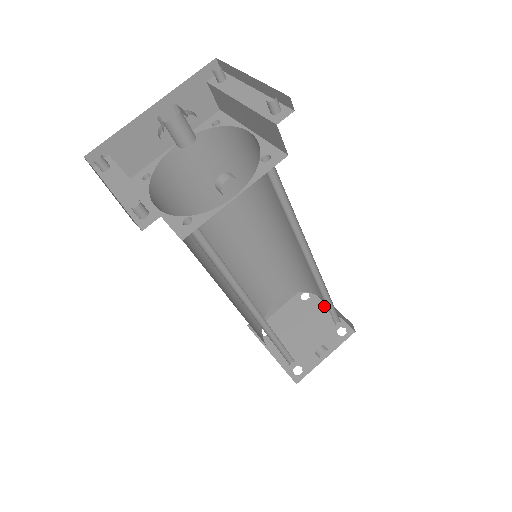
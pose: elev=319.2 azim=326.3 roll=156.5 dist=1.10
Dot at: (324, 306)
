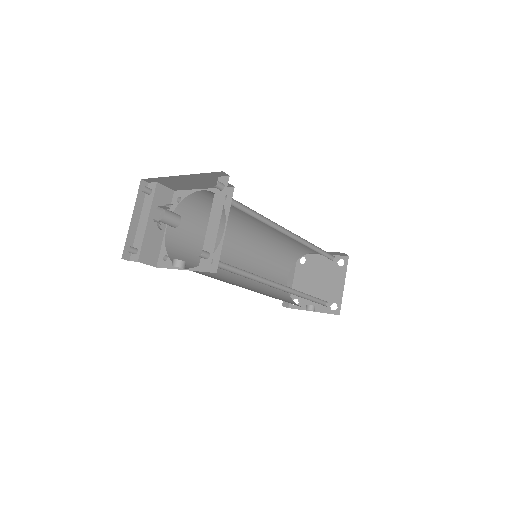
Dot at: (343, 281)
